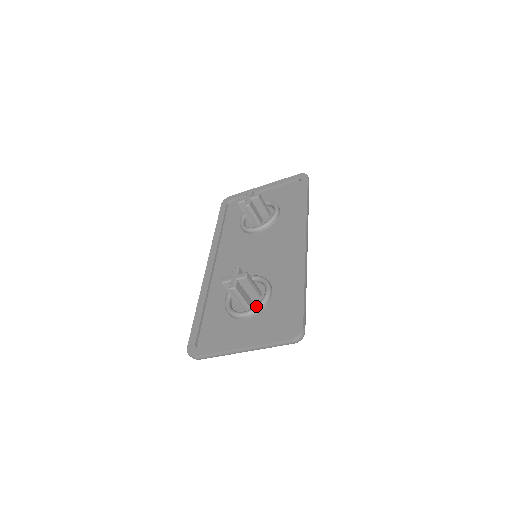
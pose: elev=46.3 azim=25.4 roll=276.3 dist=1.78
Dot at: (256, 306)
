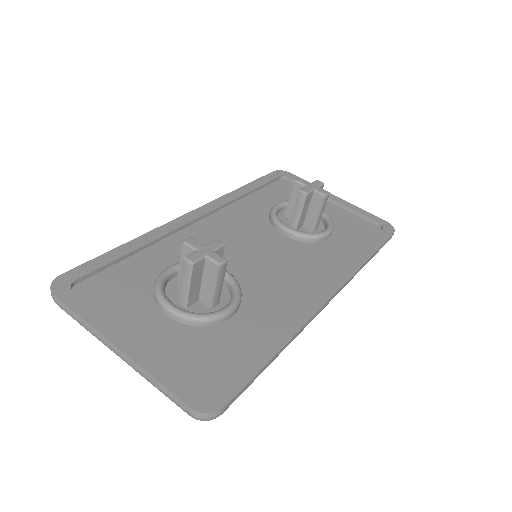
Dot at: (195, 313)
